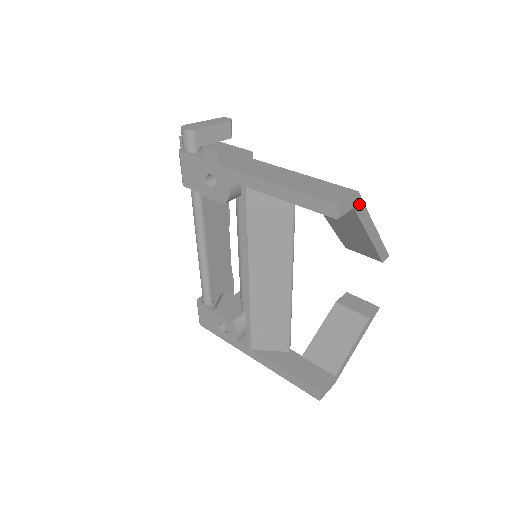
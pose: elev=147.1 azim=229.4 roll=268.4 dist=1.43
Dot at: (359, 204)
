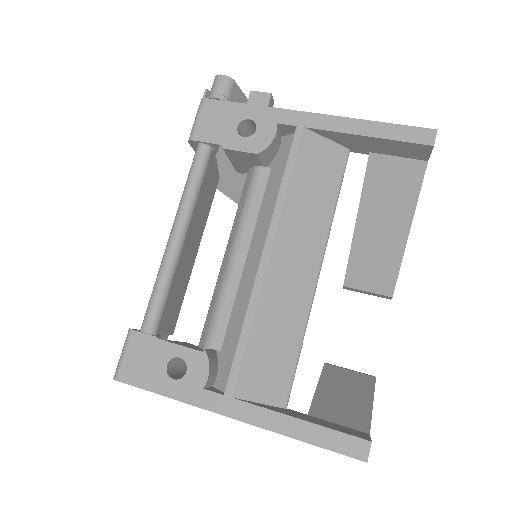
Dot at: (425, 167)
